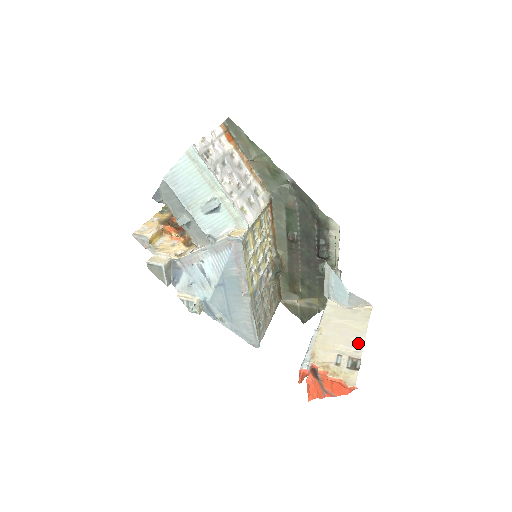
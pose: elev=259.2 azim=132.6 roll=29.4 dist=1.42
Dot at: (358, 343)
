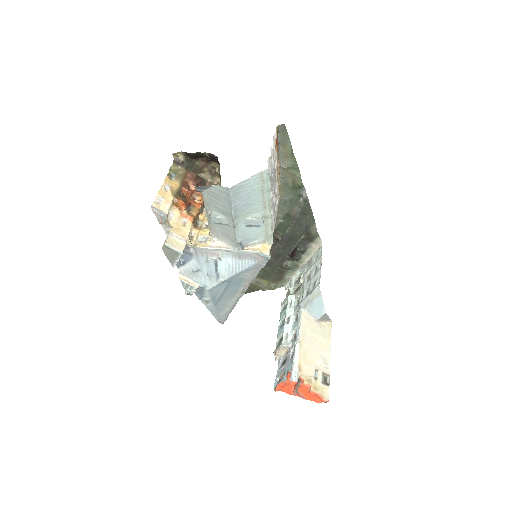
Dot at: (326, 359)
